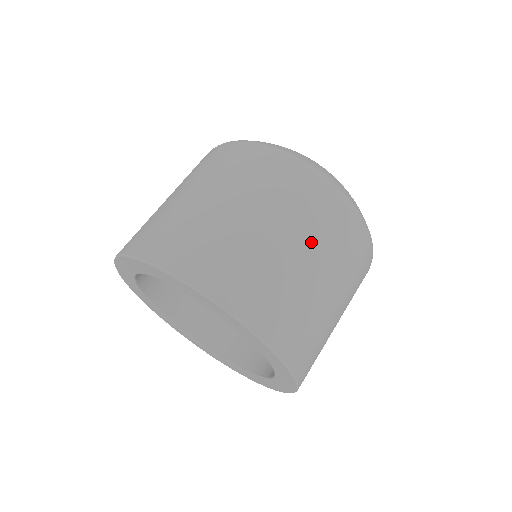
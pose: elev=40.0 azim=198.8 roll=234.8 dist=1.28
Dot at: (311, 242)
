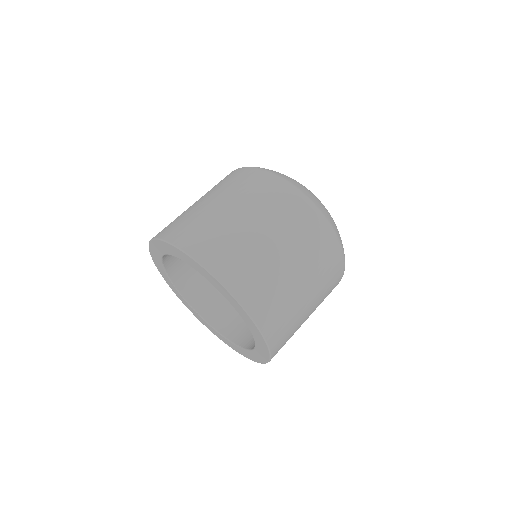
Dot at: (318, 302)
